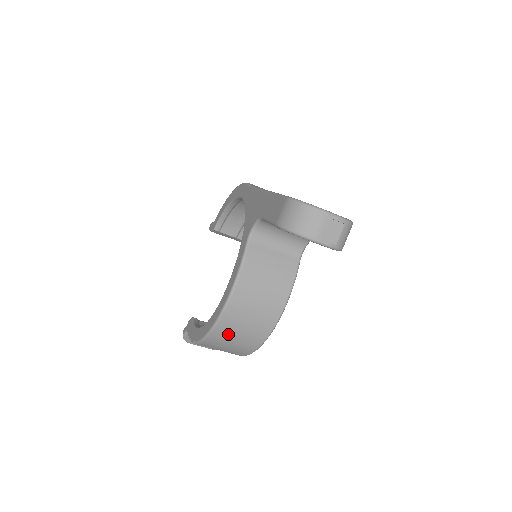
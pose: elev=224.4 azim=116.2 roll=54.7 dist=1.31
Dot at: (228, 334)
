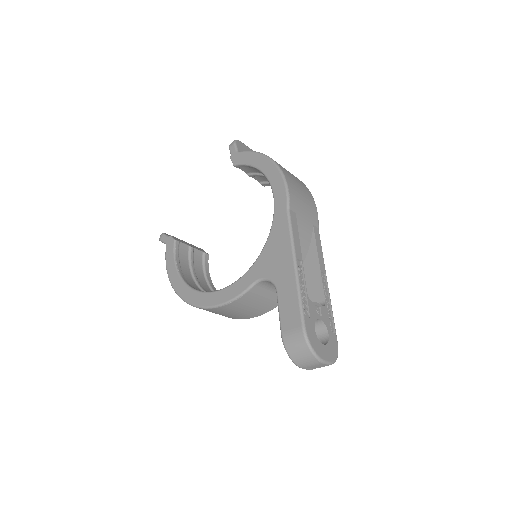
Dot at: occluded
